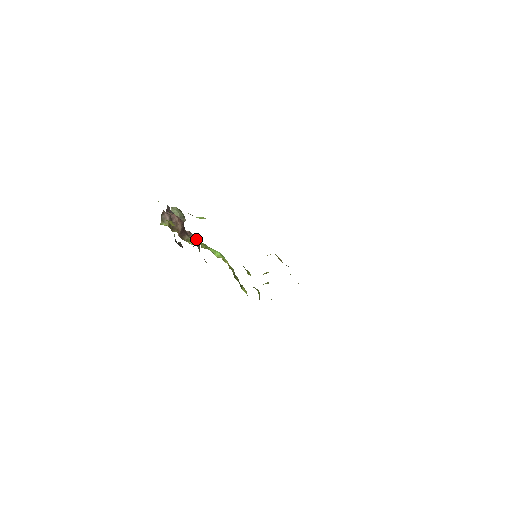
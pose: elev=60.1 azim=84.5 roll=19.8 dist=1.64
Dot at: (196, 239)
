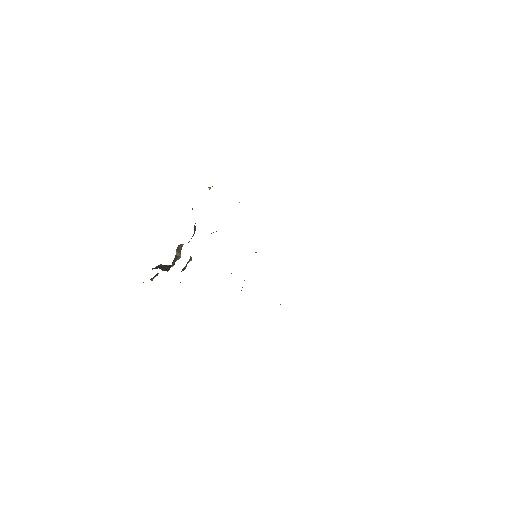
Dot at: occluded
